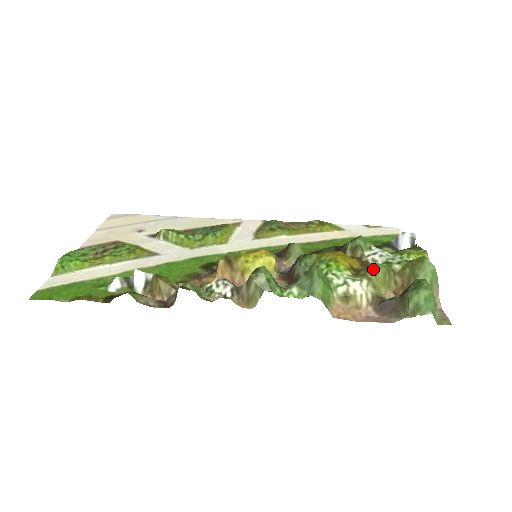
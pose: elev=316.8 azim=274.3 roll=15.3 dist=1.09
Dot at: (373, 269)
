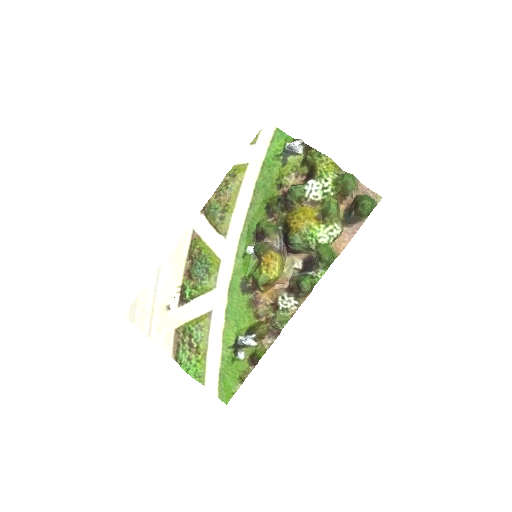
Dot at: (332, 215)
